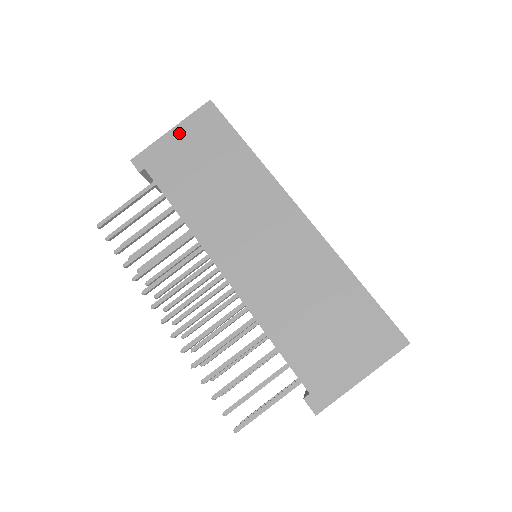
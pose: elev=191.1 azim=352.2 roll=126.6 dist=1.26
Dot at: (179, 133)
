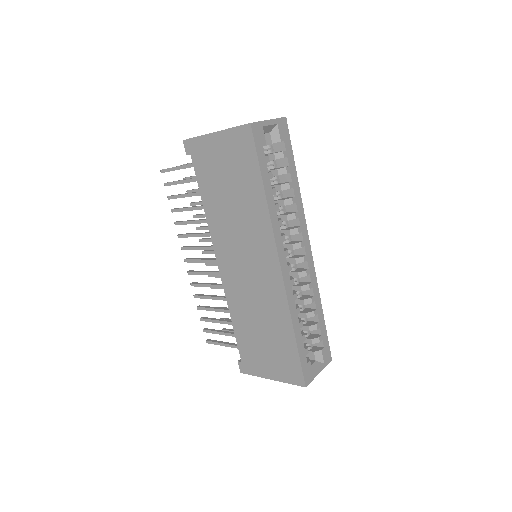
Dot at: (219, 140)
